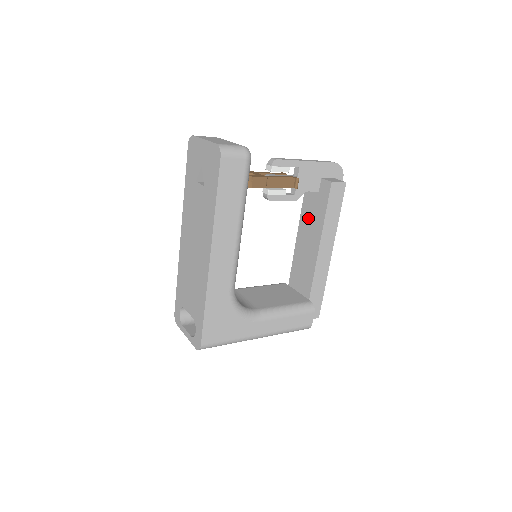
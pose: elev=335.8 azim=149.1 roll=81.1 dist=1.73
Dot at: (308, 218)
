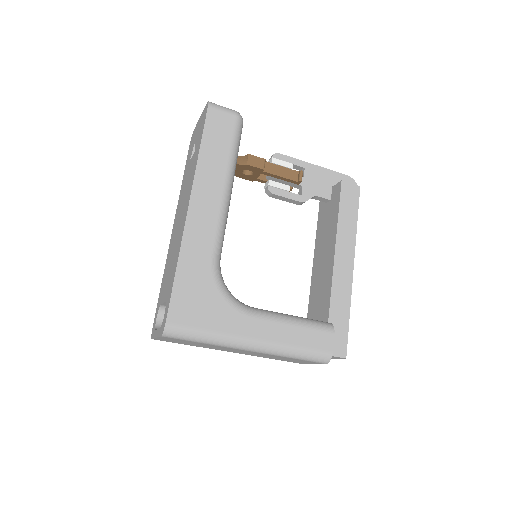
Dot at: (322, 234)
